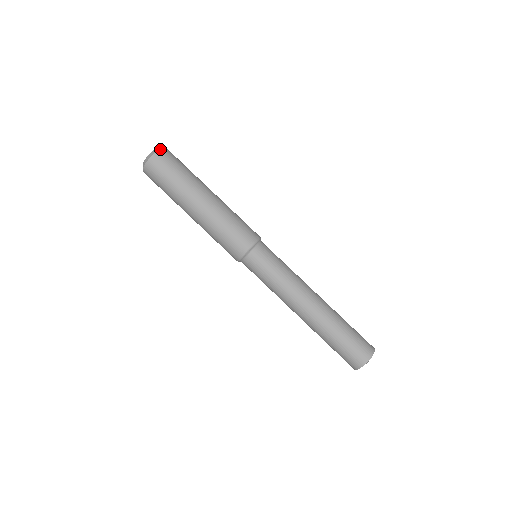
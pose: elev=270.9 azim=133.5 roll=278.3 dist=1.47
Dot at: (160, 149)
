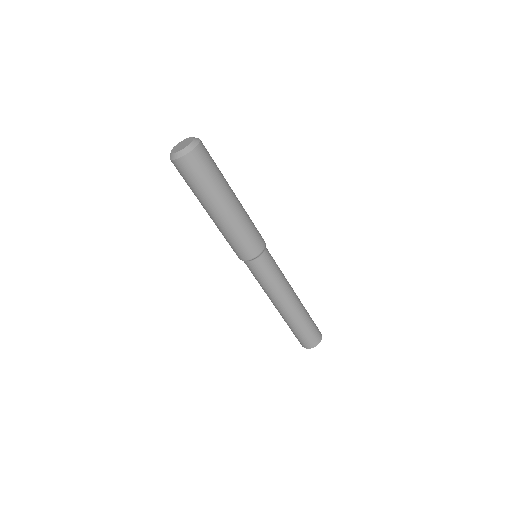
Dot at: (190, 151)
